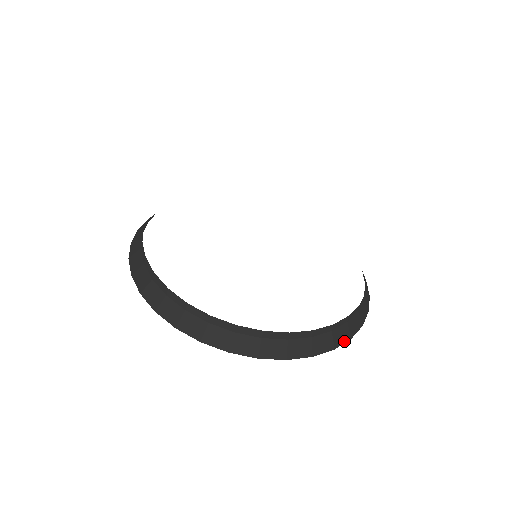
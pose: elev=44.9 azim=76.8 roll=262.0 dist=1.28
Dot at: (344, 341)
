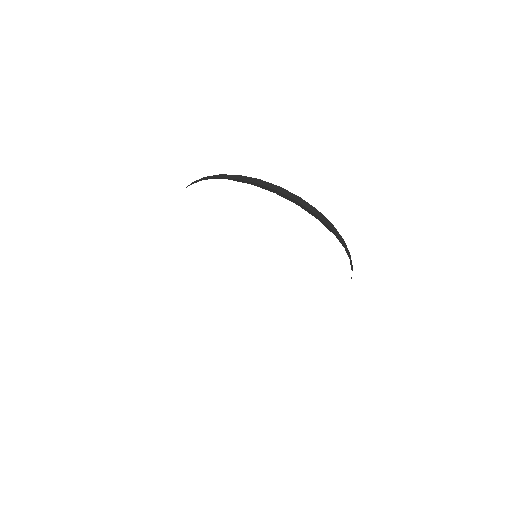
Dot at: occluded
